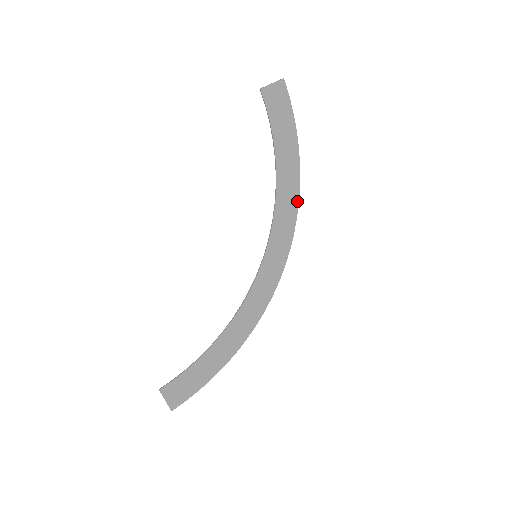
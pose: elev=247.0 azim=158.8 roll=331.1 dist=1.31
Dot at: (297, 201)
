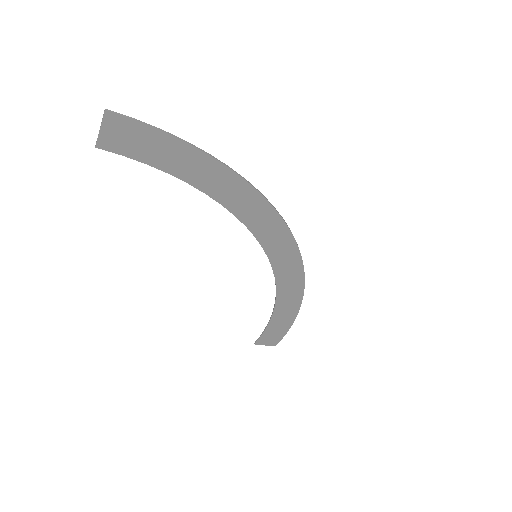
Dot at: (259, 195)
